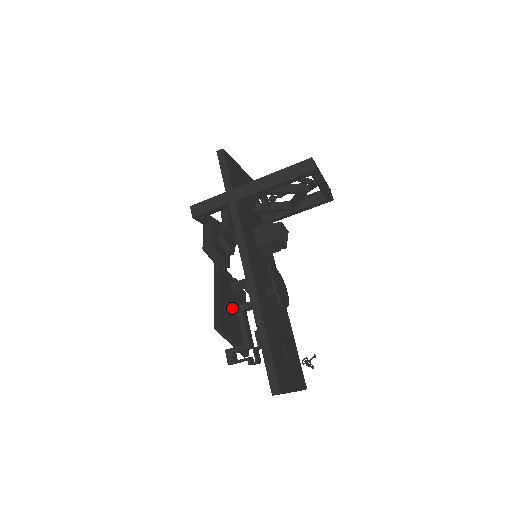
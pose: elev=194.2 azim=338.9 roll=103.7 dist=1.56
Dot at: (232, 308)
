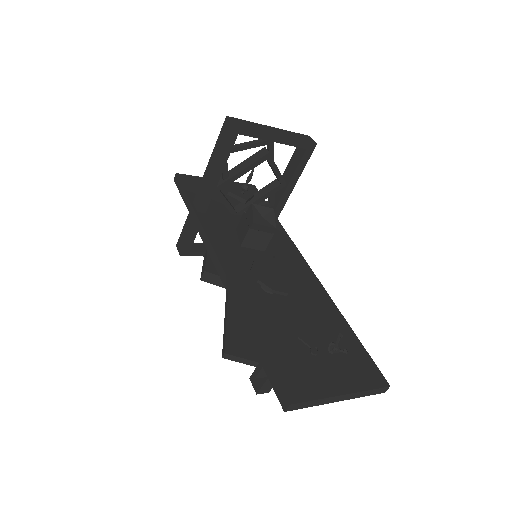
Dot at: occluded
